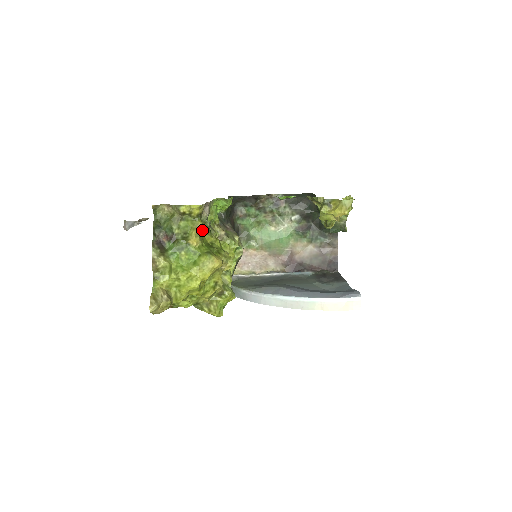
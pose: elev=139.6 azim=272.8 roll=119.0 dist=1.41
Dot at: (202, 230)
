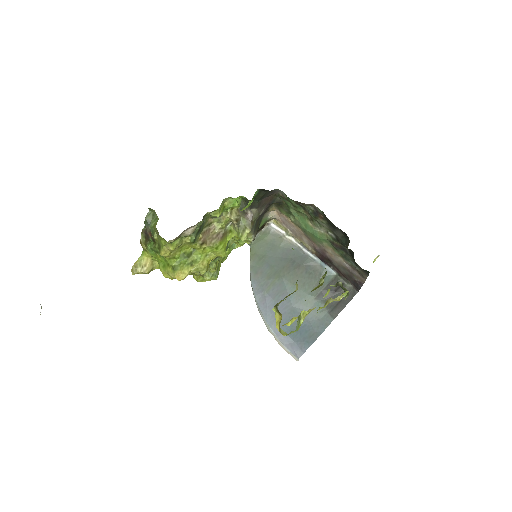
Dot at: (173, 250)
